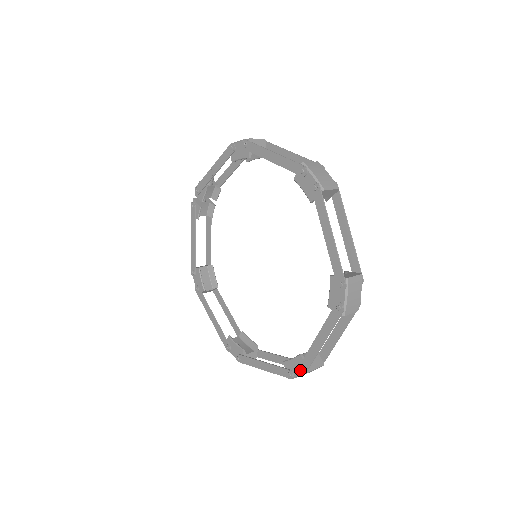
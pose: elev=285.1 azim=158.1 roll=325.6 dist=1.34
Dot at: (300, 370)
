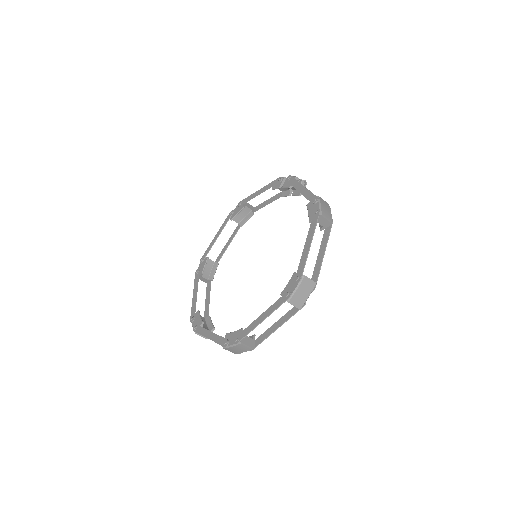
Dot at: (194, 327)
